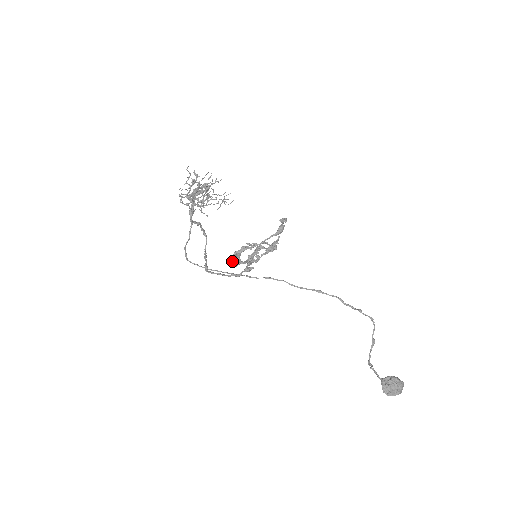
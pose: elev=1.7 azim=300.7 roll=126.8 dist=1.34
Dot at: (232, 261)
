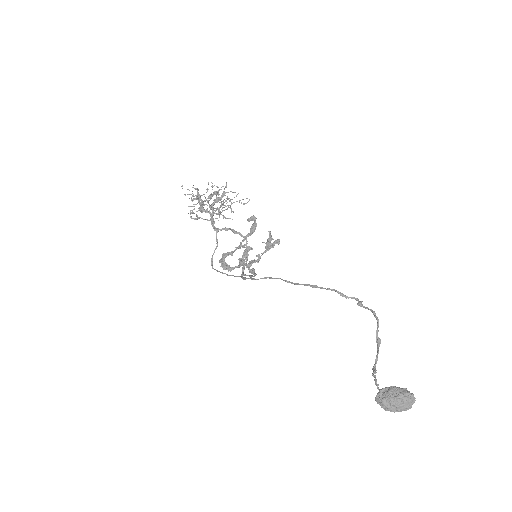
Dot at: occluded
